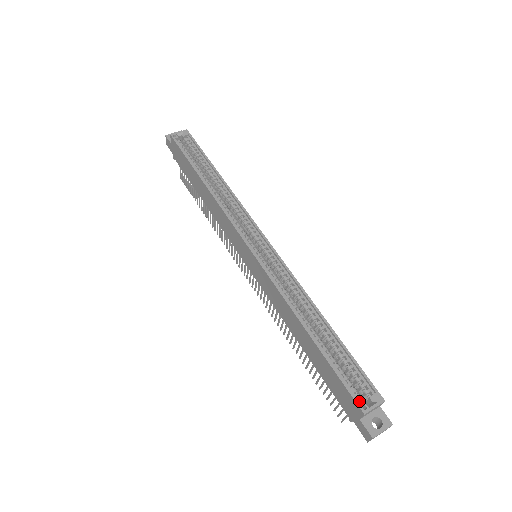
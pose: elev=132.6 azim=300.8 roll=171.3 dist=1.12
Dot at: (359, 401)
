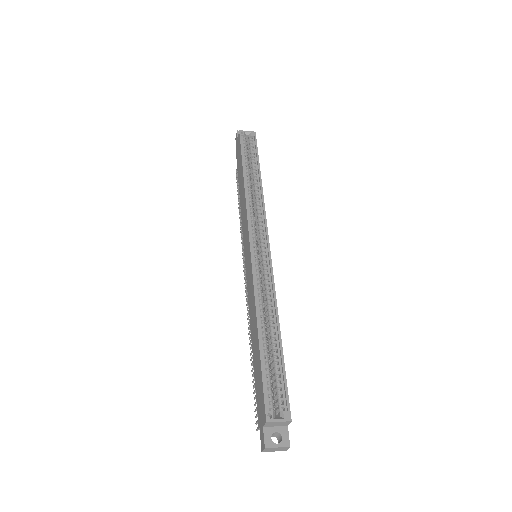
Dot at: (269, 410)
